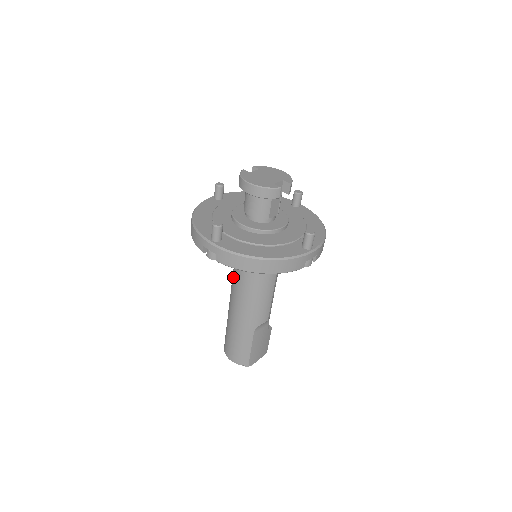
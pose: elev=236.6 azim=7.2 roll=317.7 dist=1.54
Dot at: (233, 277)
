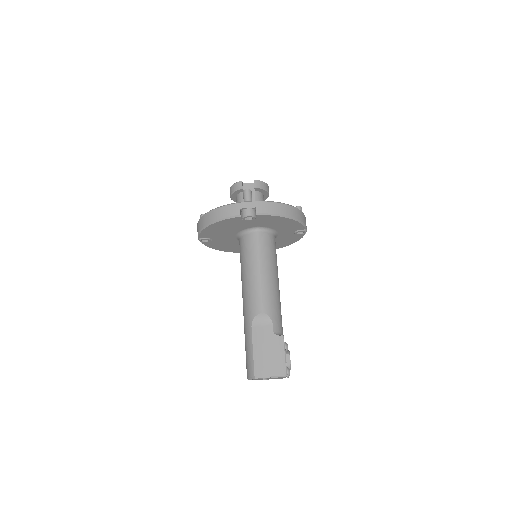
Dot at: occluded
